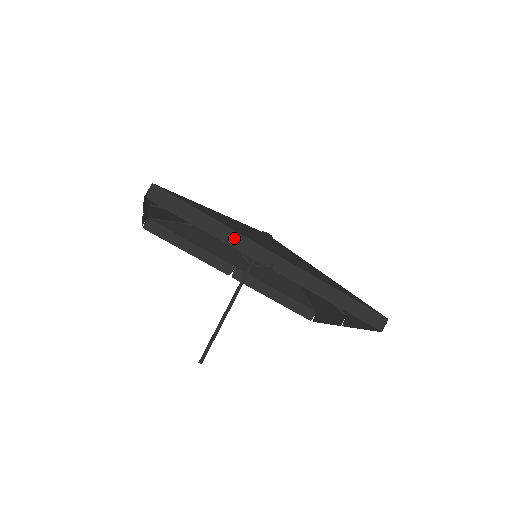
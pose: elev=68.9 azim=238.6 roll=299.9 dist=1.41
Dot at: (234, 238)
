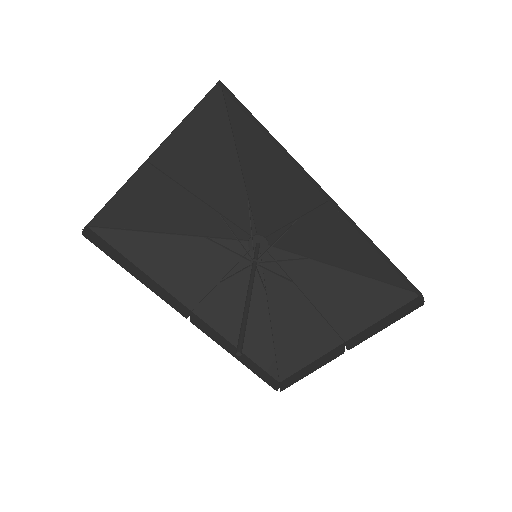
Dot at: (297, 165)
